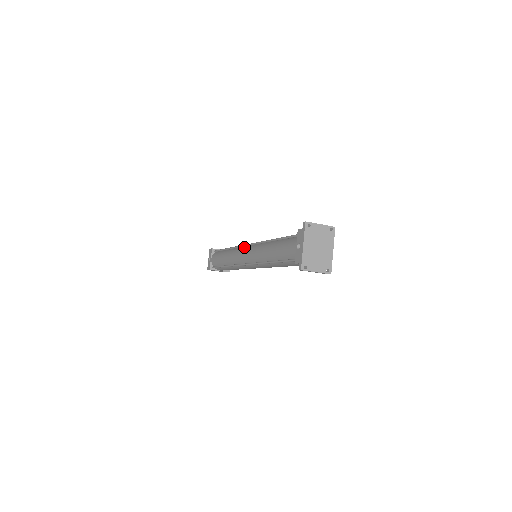
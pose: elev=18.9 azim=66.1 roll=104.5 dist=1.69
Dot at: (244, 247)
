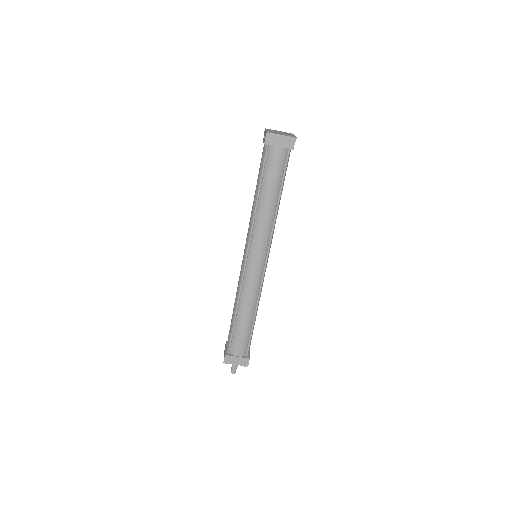
Dot at: occluded
